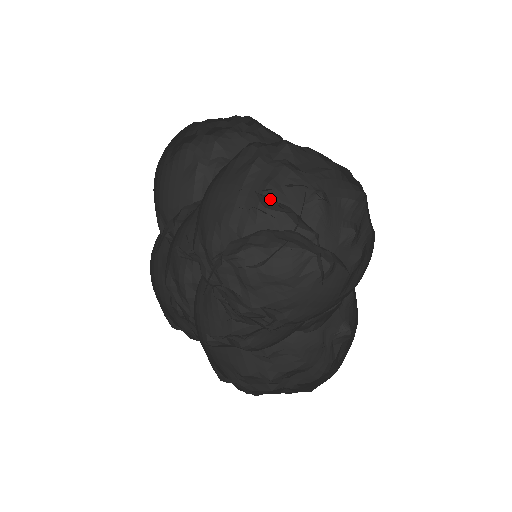
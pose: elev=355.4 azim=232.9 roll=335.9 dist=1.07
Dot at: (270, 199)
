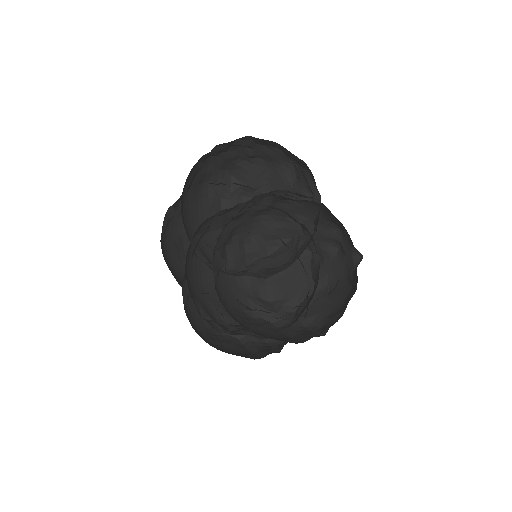
Dot at: occluded
